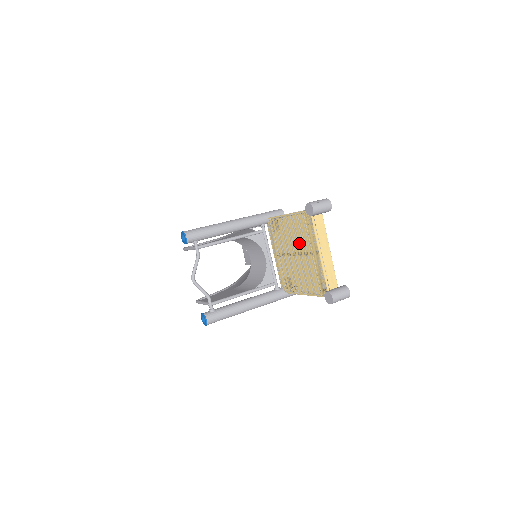
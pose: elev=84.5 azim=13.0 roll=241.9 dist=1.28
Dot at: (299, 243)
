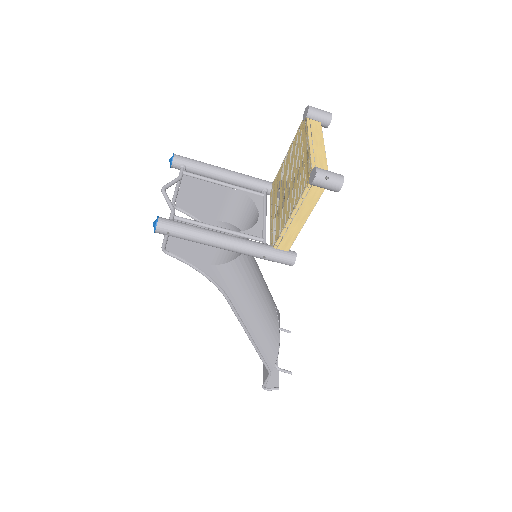
Dot at: (293, 162)
